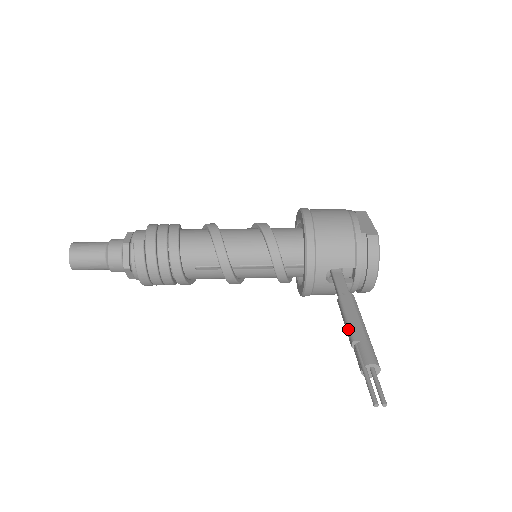
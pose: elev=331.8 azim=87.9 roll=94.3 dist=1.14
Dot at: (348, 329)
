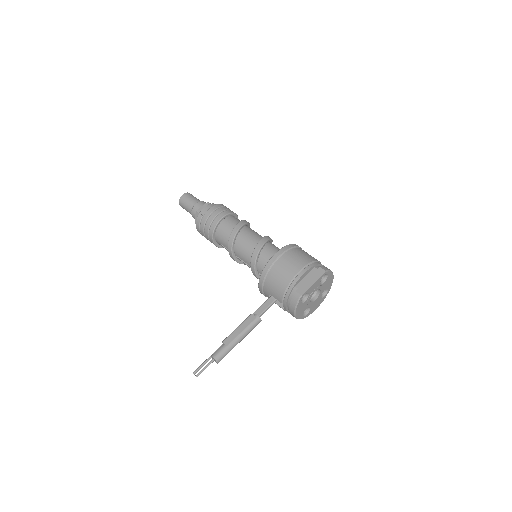
Dot at: (230, 334)
